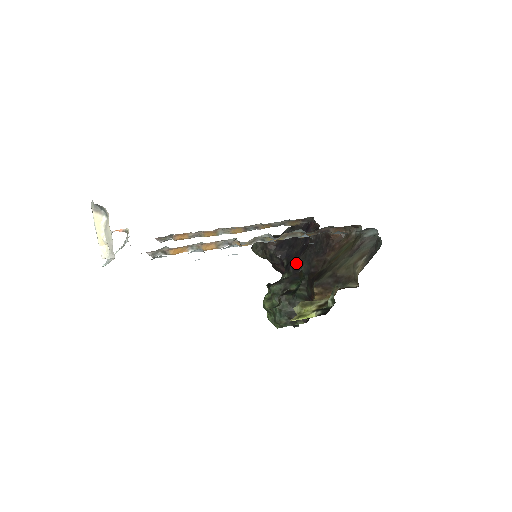
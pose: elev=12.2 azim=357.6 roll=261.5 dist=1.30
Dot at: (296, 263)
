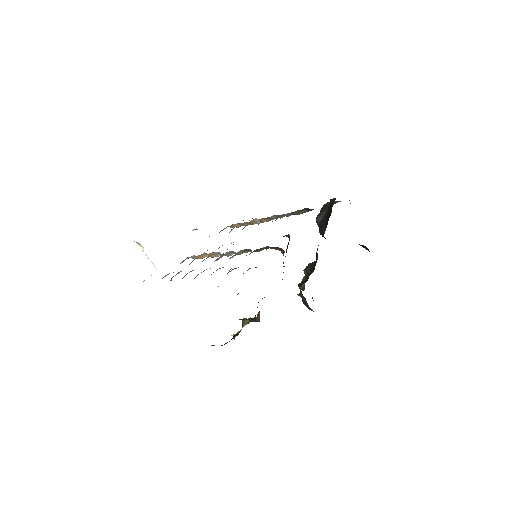
Dot at: (317, 249)
